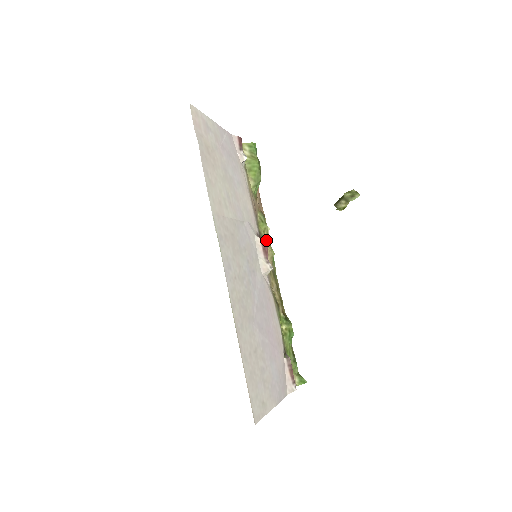
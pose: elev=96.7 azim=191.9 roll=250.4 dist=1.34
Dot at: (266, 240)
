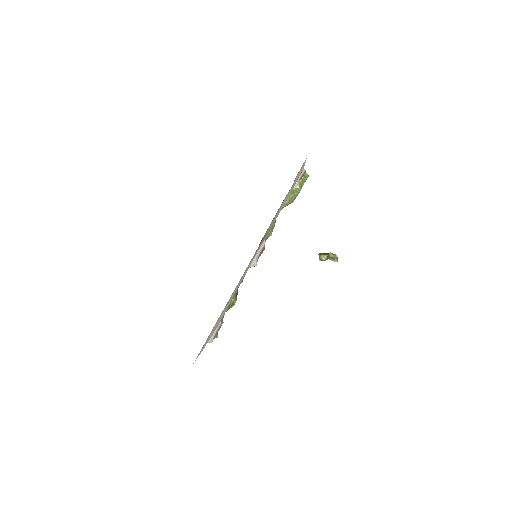
Dot at: occluded
